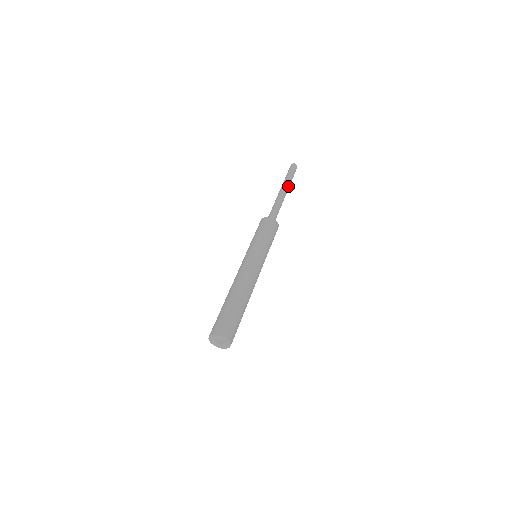
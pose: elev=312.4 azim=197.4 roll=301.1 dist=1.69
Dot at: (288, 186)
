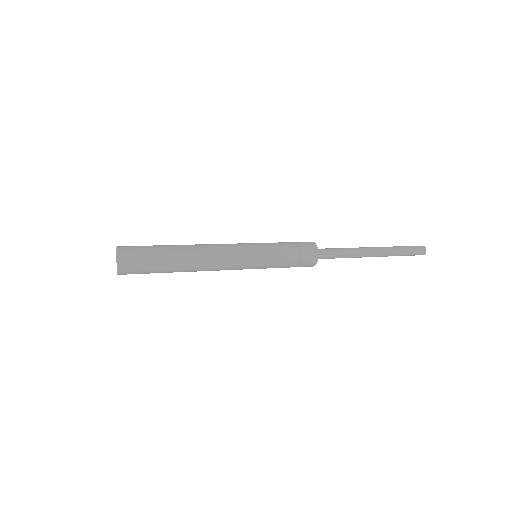
Dot at: (385, 253)
